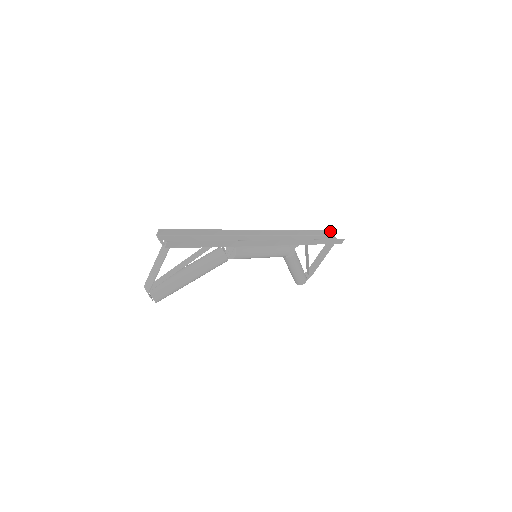
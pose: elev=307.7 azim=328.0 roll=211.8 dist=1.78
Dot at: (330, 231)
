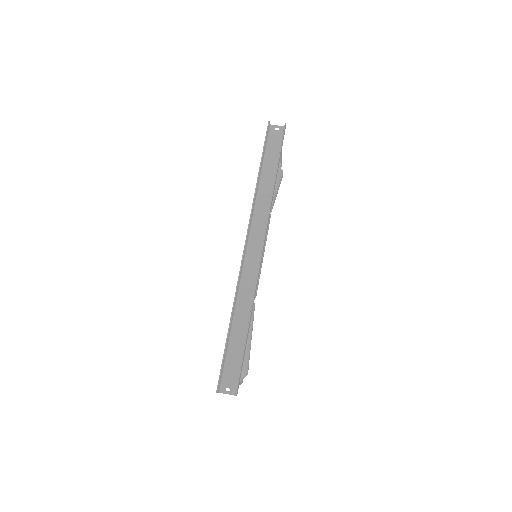
Dot at: (266, 133)
